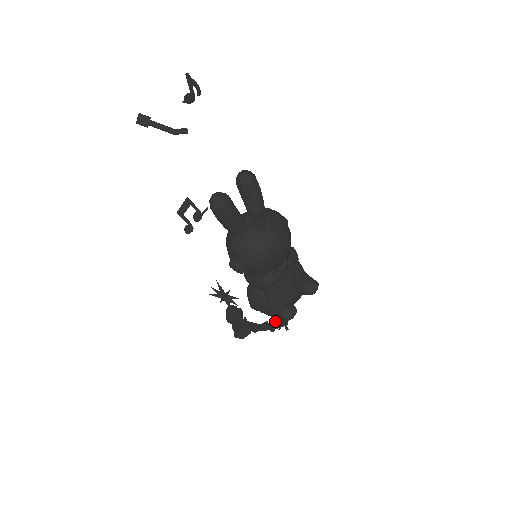
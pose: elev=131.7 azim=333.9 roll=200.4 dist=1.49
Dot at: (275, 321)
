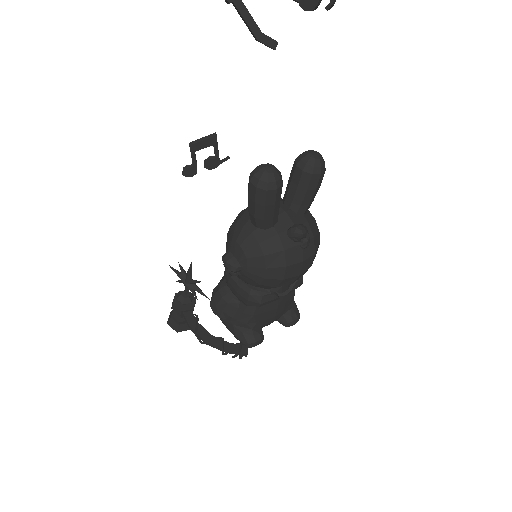
Dot at: (233, 343)
